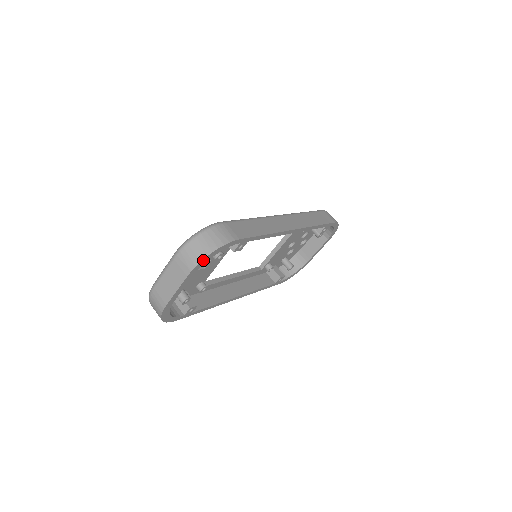
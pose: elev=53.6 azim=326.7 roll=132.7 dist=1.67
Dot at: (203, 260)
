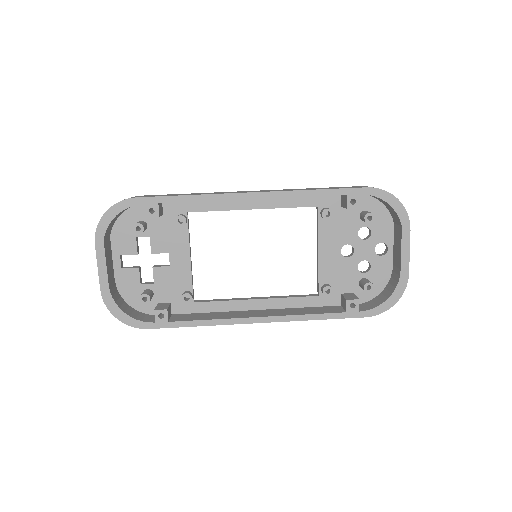
Dot at: (100, 223)
